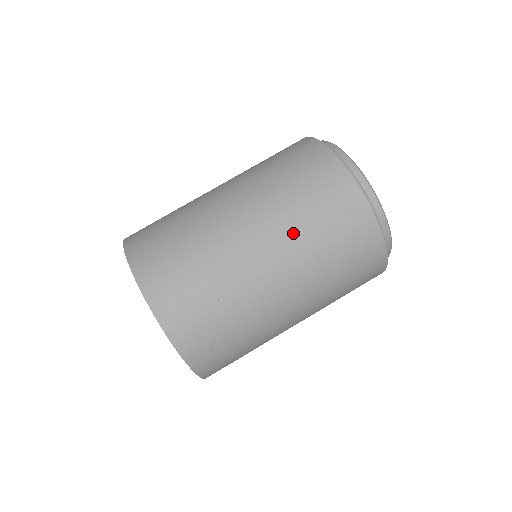
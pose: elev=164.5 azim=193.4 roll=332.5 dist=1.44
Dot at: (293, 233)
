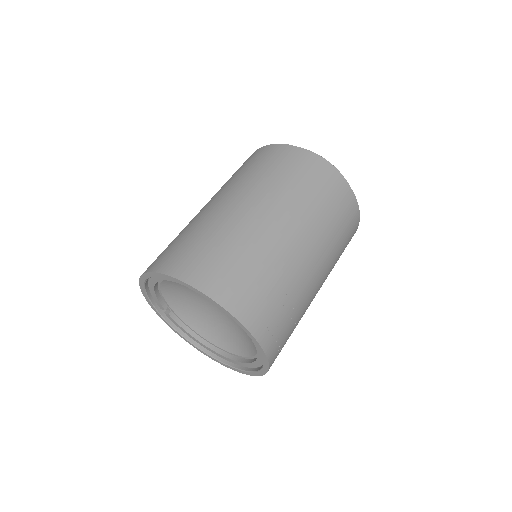
Dot at: (327, 240)
